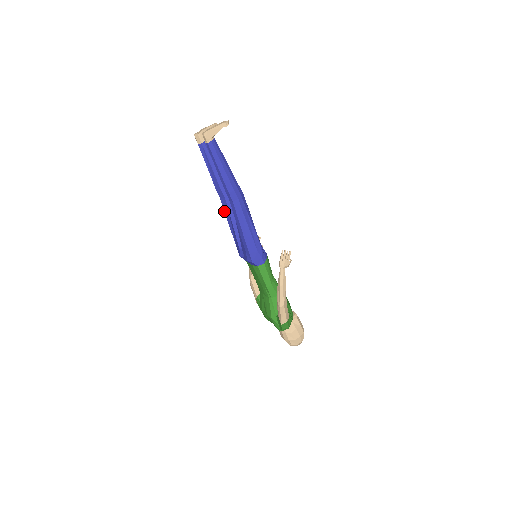
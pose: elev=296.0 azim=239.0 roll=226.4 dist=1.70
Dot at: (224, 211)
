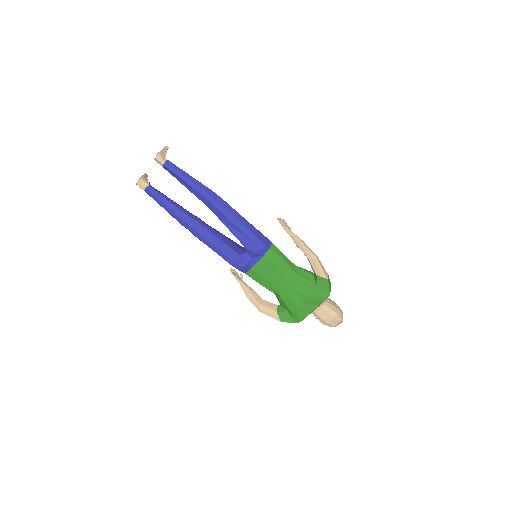
Dot at: (203, 237)
